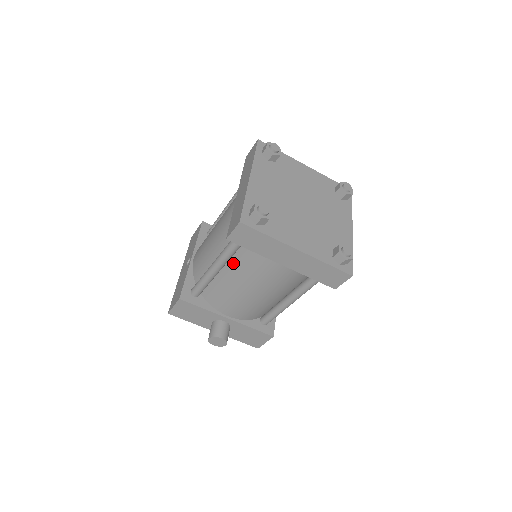
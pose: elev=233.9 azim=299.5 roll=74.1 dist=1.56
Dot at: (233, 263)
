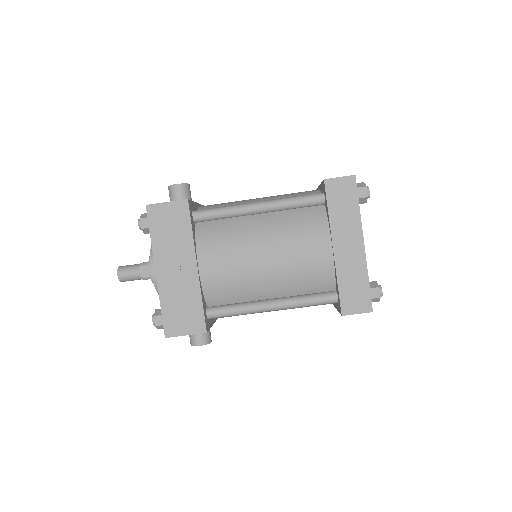
Dot at: occluded
